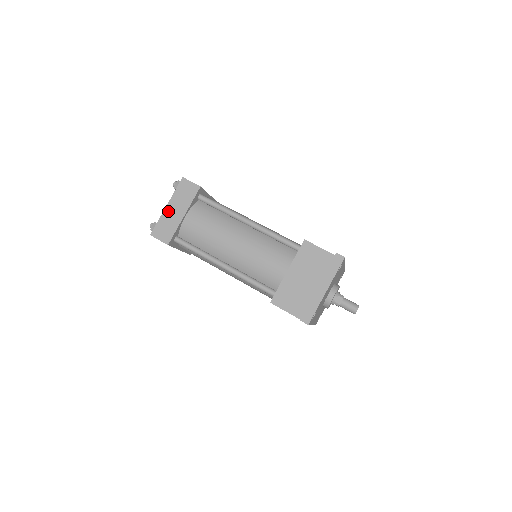
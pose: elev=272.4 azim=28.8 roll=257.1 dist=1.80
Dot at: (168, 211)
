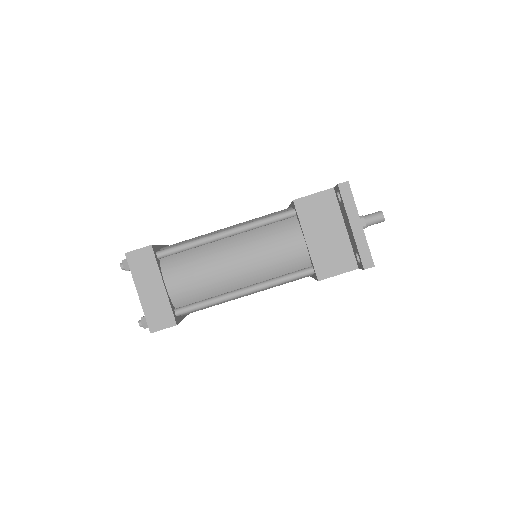
Dot at: (144, 296)
